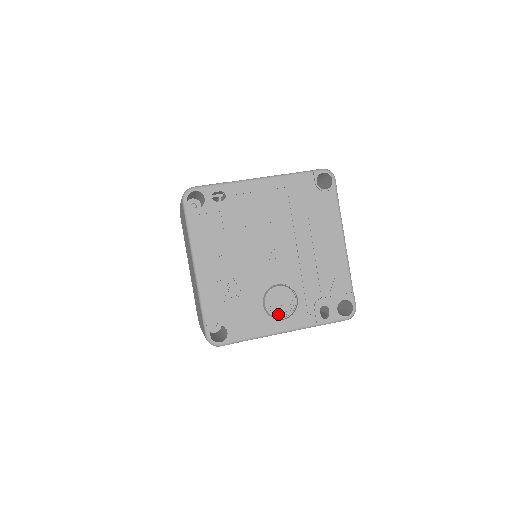
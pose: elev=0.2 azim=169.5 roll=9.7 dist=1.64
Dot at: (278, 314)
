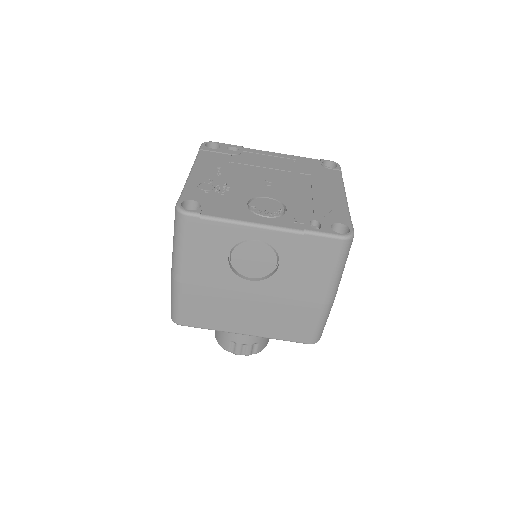
Dot at: (261, 213)
